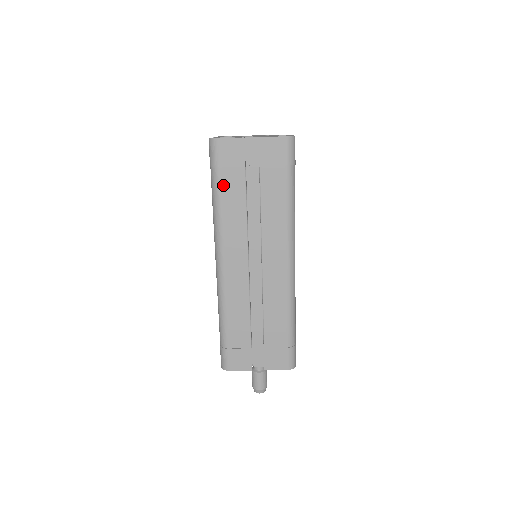
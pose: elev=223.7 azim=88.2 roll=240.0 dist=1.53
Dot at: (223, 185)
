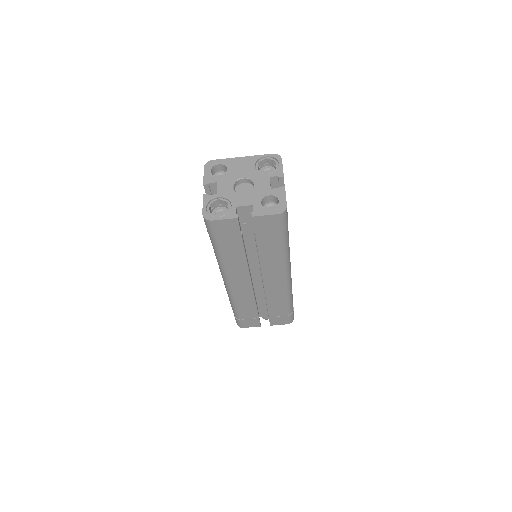
Dot at: (222, 246)
